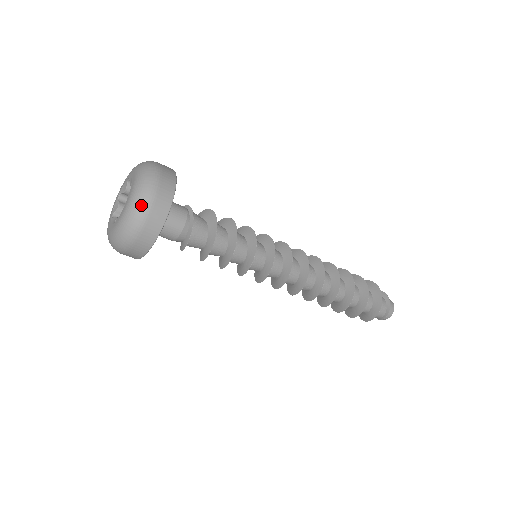
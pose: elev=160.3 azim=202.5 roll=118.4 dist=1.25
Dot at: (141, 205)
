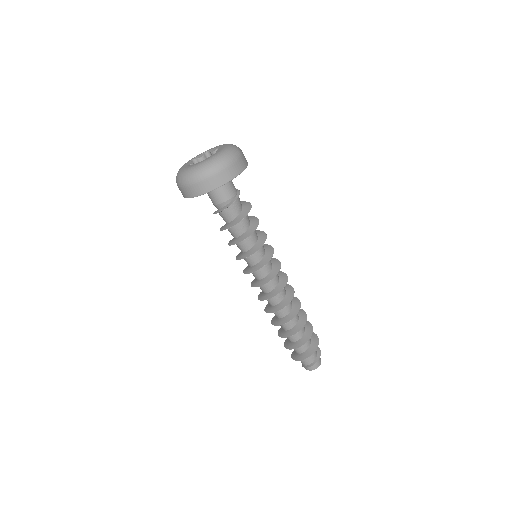
Dot at: (206, 171)
